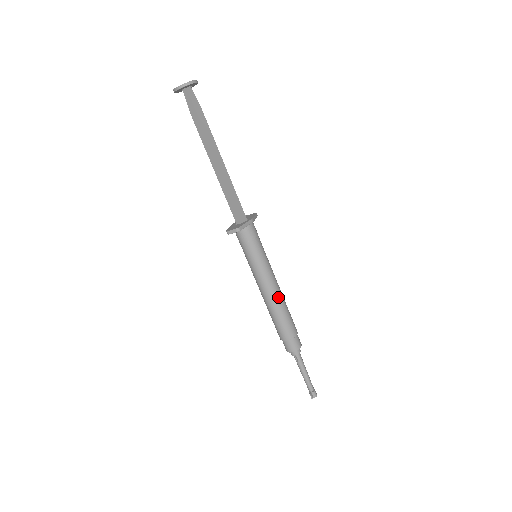
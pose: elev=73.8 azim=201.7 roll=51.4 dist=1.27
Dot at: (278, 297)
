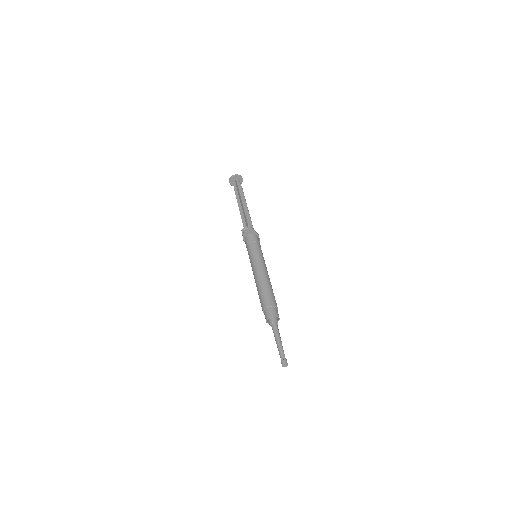
Dot at: (267, 277)
